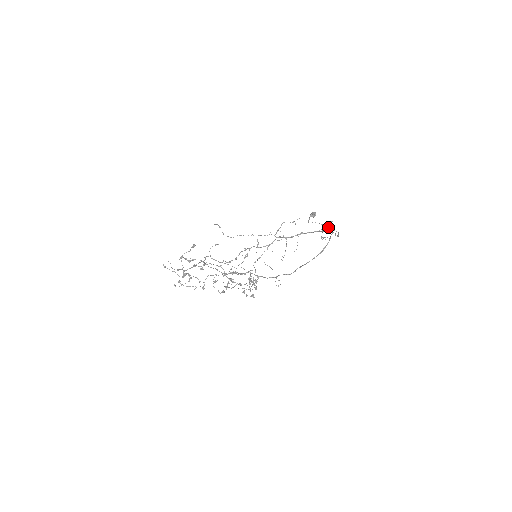
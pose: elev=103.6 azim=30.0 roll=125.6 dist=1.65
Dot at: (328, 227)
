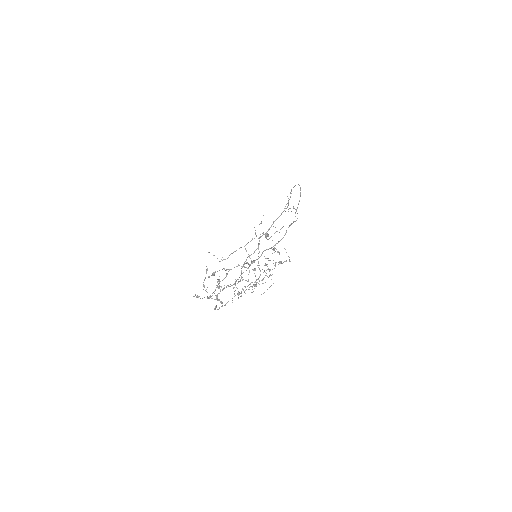
Dot at: occluded
